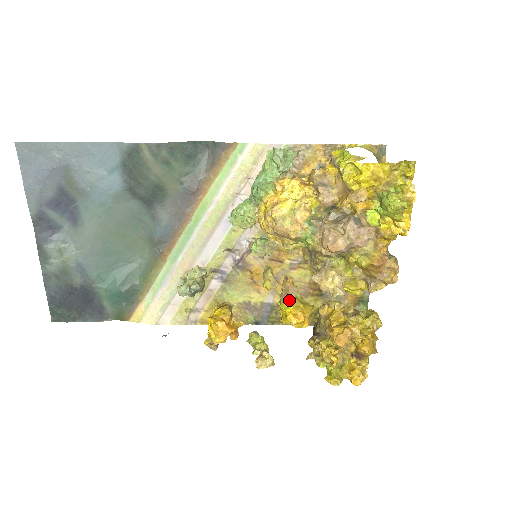
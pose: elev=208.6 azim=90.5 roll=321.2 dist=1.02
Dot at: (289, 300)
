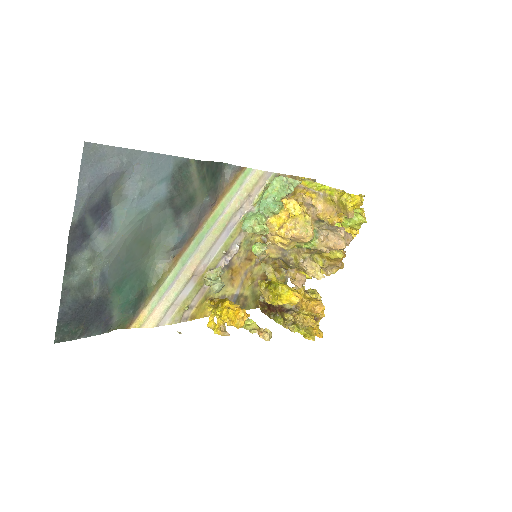
Dot at: occluded
